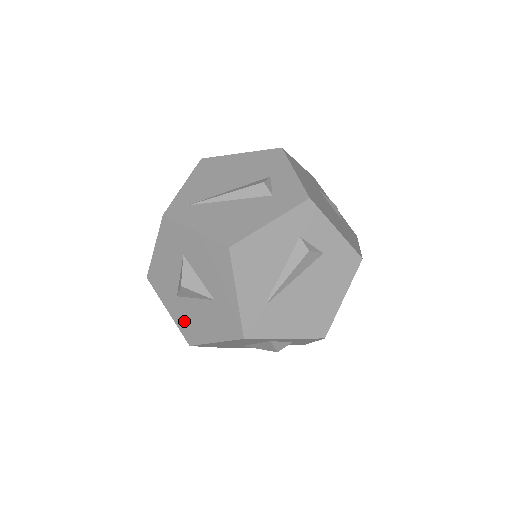
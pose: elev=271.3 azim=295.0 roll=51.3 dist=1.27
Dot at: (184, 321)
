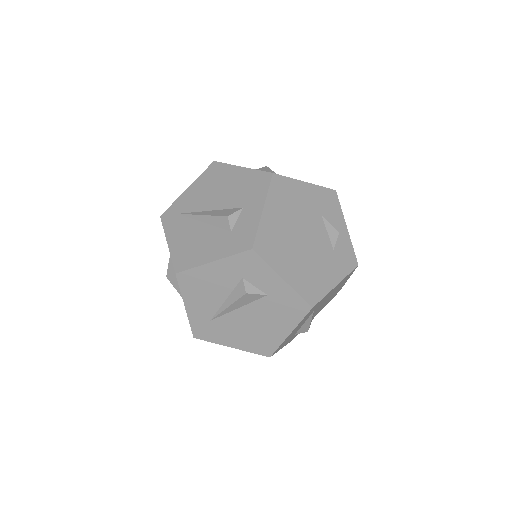
Dot at: occluded
